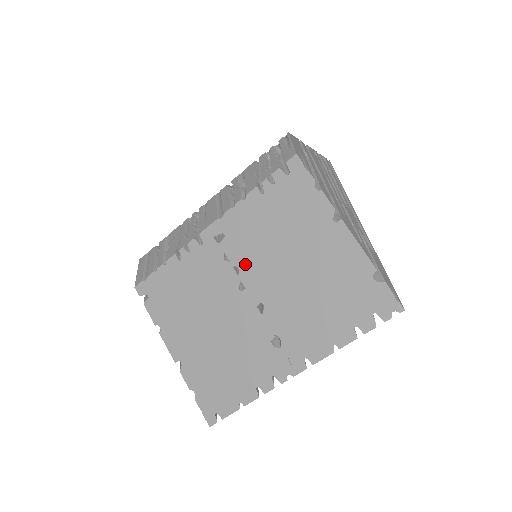
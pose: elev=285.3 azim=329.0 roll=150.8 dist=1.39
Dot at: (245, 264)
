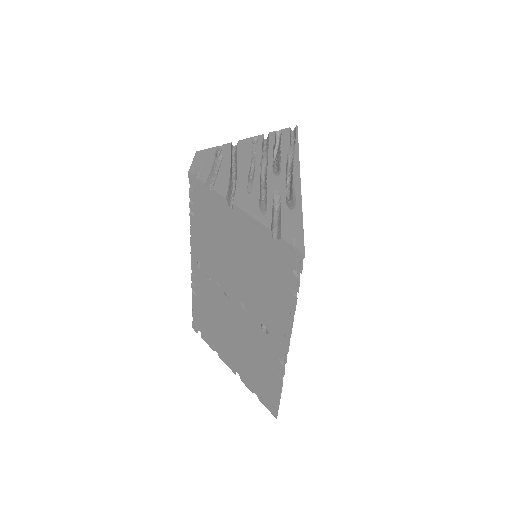
Dot at: (218, 277)
